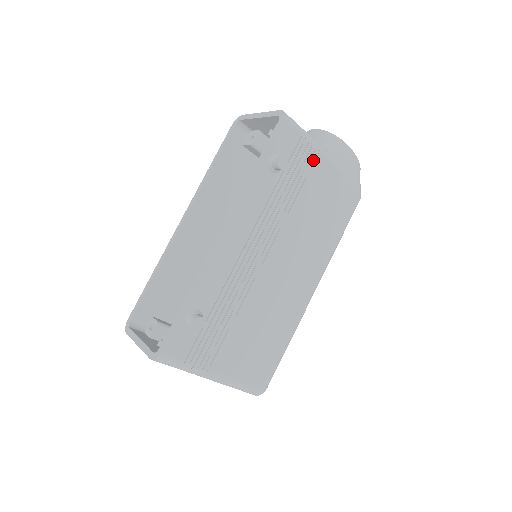
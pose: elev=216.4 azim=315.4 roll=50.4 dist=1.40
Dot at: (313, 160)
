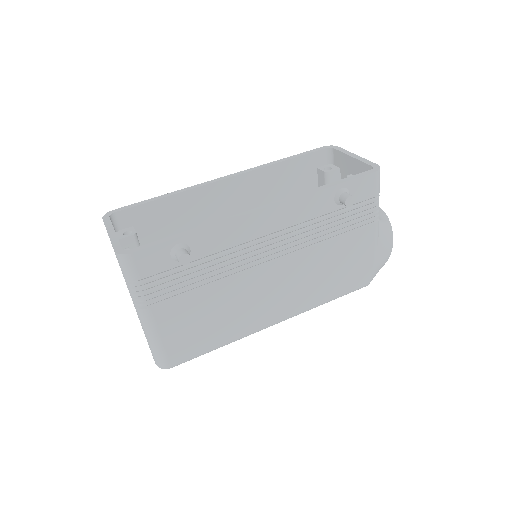
Dot at: (366, 222)
